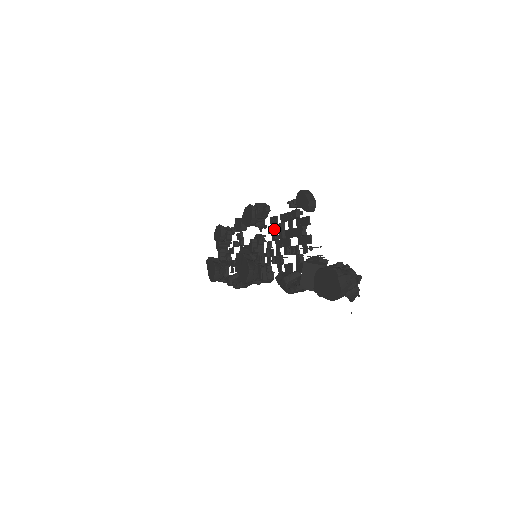
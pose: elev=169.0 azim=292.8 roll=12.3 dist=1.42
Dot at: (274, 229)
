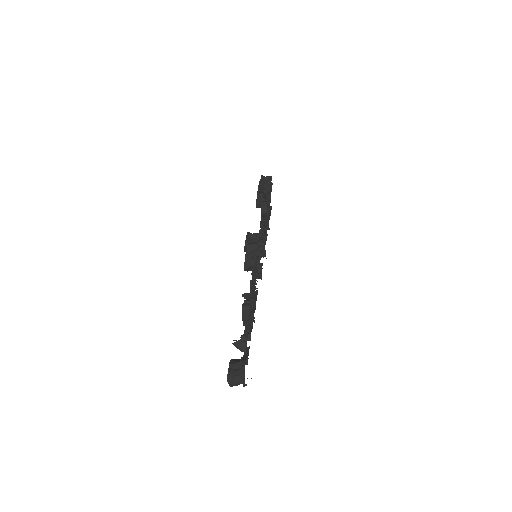
Dot at: occluded
